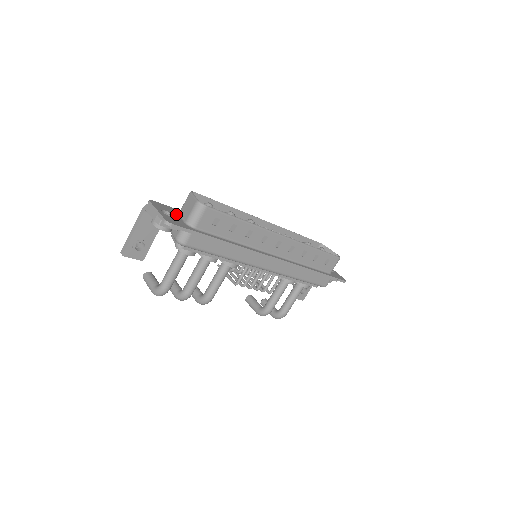
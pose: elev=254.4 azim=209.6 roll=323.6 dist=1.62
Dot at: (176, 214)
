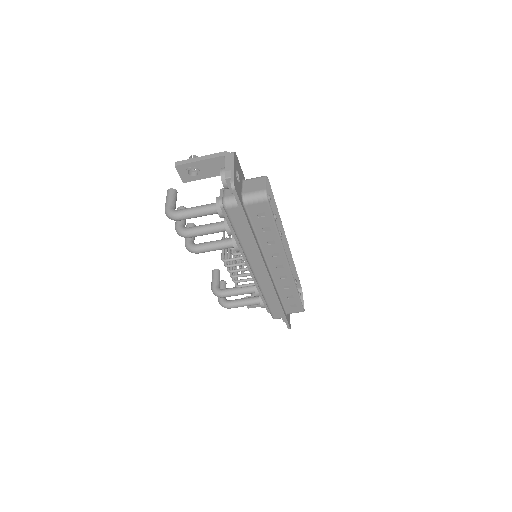
Dot at: (241, 180)
